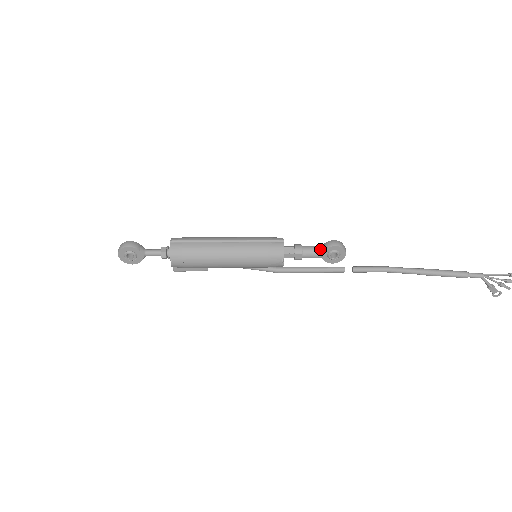
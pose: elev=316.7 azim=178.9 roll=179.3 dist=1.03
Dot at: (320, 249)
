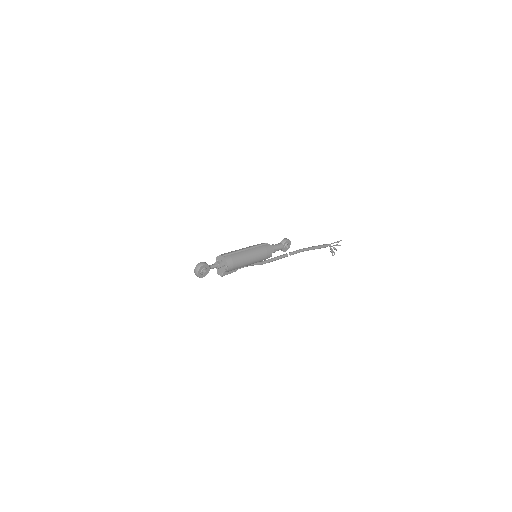
Dot at: (282, 244)
